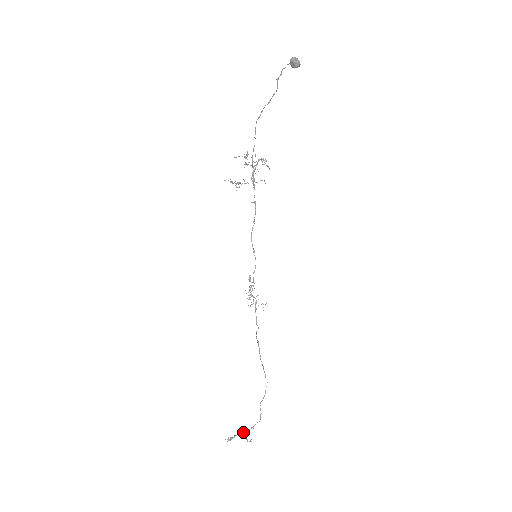
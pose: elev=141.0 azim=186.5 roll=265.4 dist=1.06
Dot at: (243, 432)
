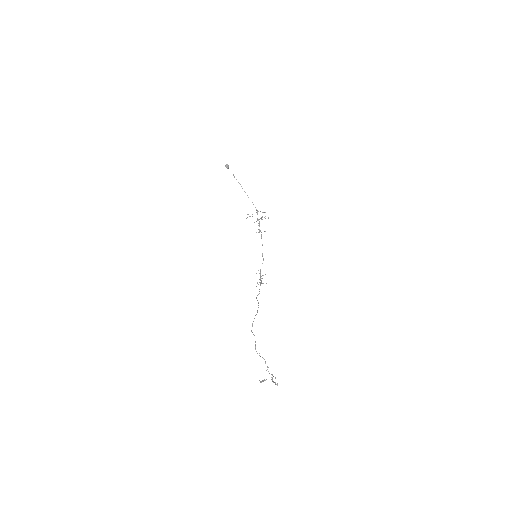
Dot at: (272, 377)
